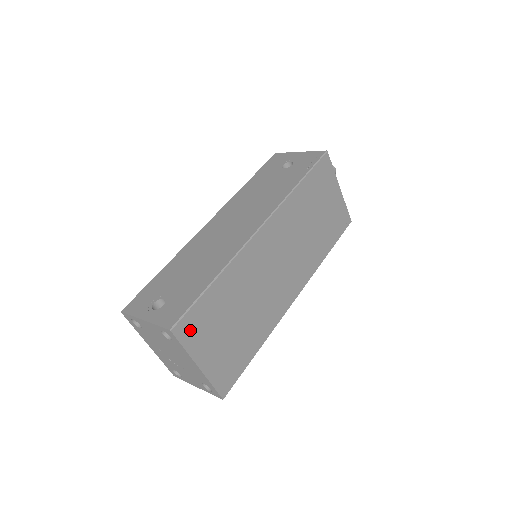
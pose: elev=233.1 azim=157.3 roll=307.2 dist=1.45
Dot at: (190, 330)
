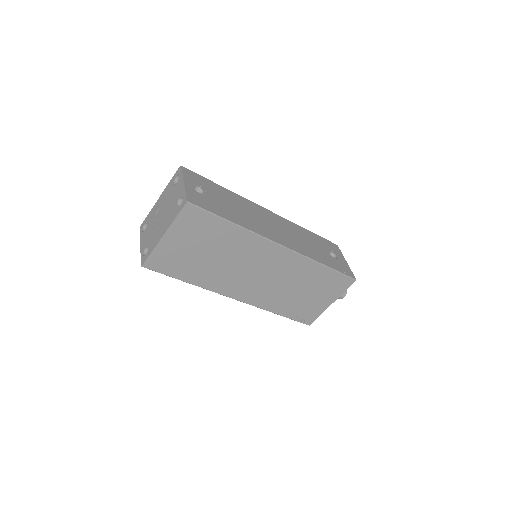
Dot at: (191, 218)
